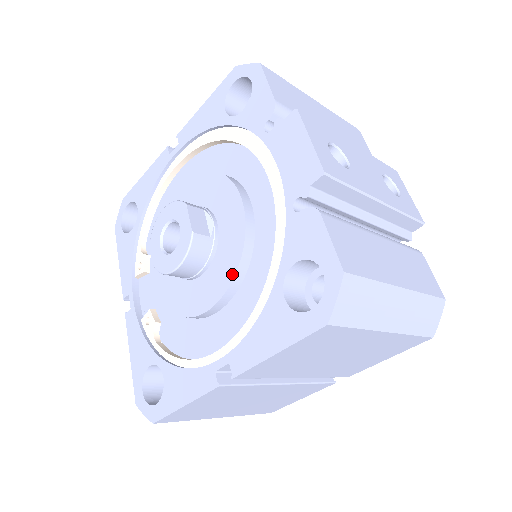
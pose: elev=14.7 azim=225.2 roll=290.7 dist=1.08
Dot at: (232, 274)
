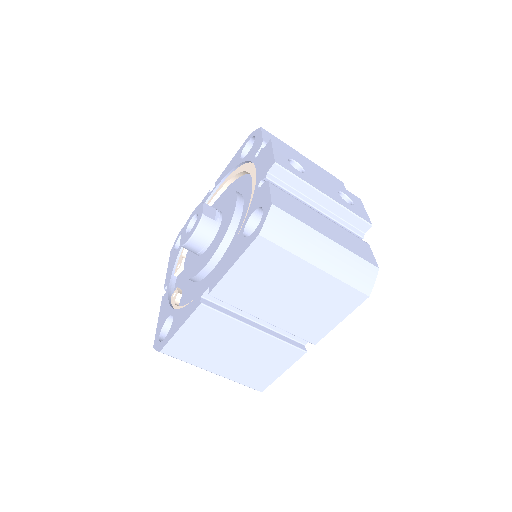
Dot at: (222, 238)
